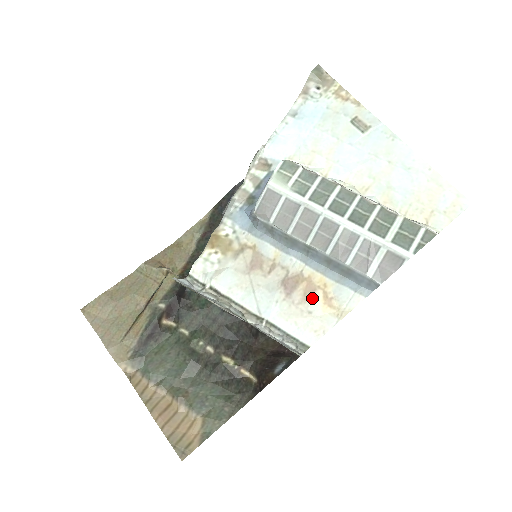
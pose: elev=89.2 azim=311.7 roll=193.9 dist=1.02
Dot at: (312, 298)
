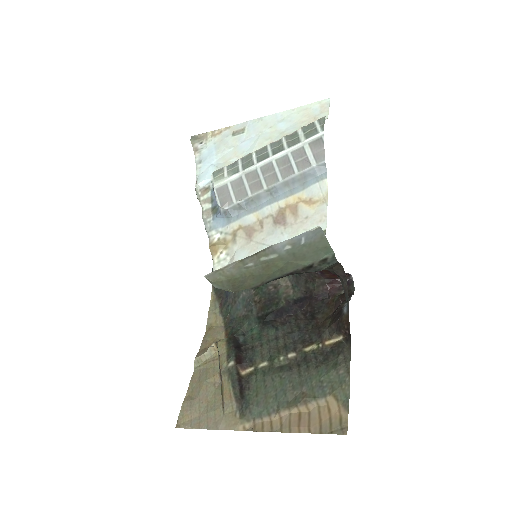
Dot at: (300, 211)
